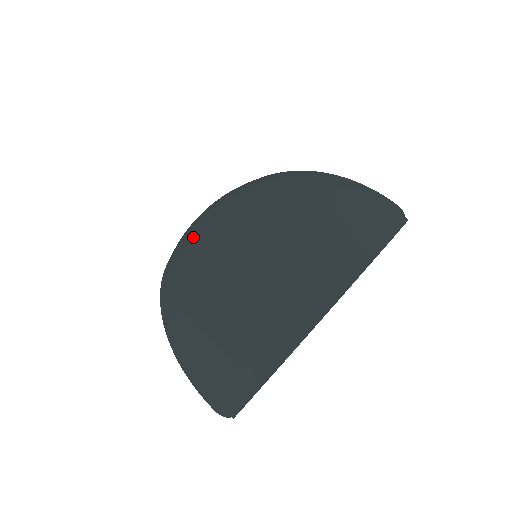
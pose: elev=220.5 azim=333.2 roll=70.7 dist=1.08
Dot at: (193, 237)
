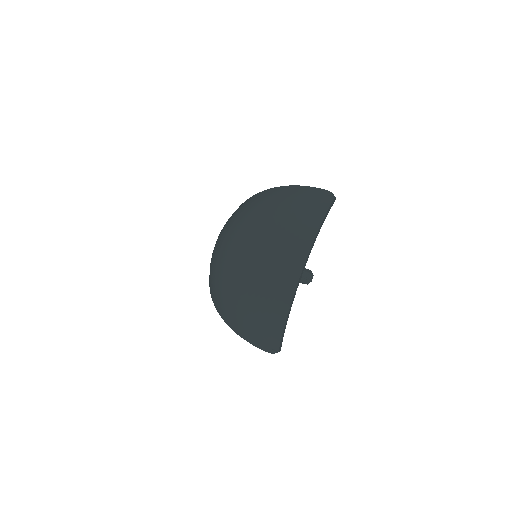
Dot at: (216, 260)
